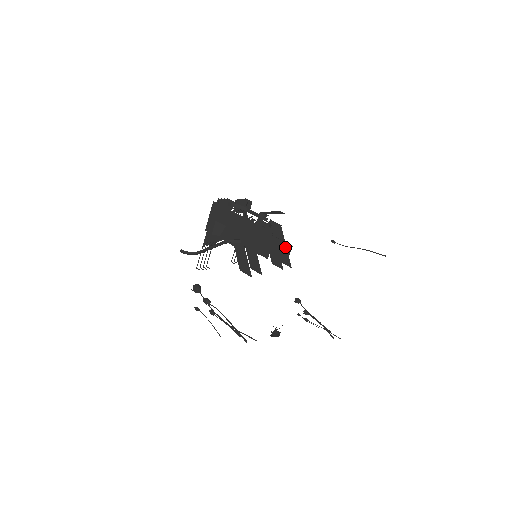
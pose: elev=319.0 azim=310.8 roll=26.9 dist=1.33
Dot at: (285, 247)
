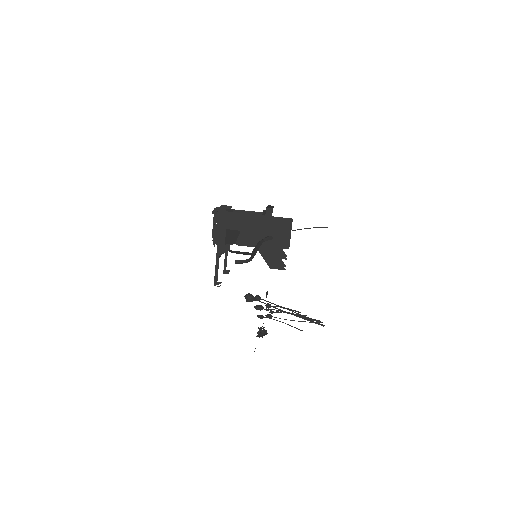
Dot at: occluded
